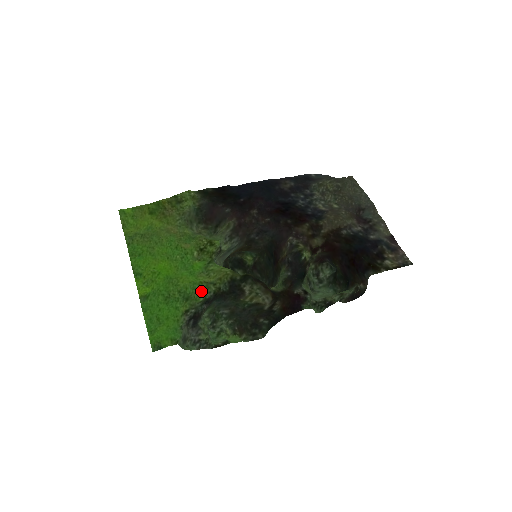
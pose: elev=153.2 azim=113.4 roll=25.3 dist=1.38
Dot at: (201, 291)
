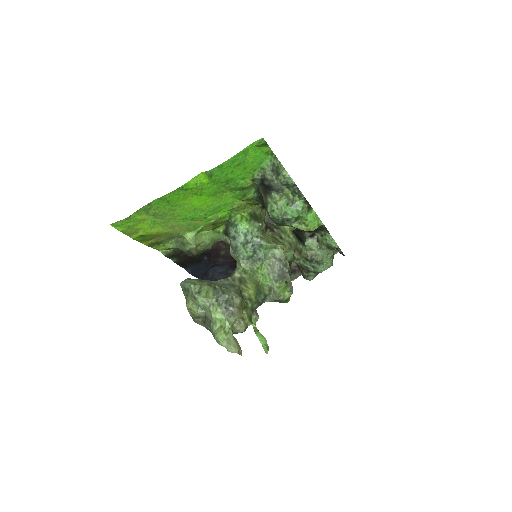
Dot at: (247, 195)
